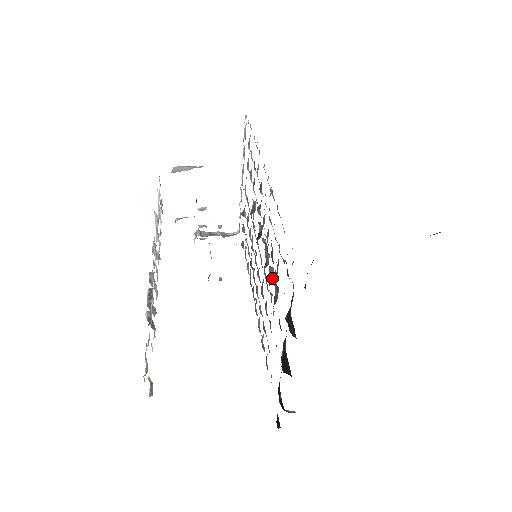
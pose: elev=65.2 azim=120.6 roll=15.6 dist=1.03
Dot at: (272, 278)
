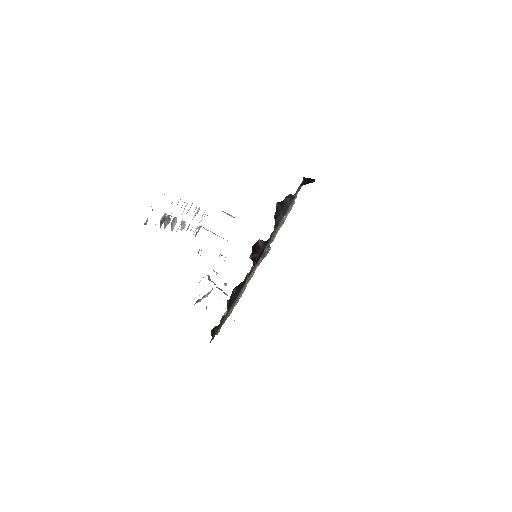
Dot at: occluded
